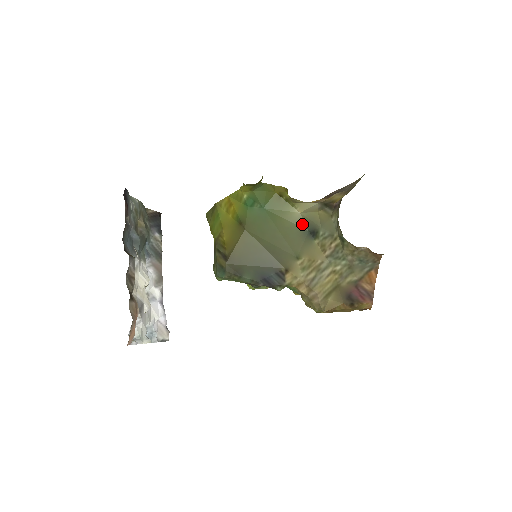
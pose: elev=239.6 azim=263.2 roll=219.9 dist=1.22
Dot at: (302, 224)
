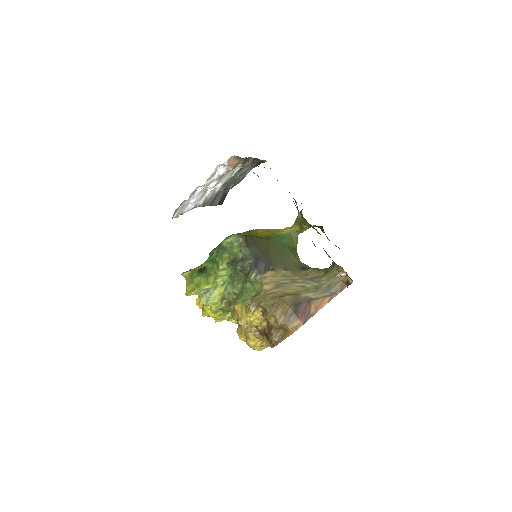
Dot at: (300, 263)
